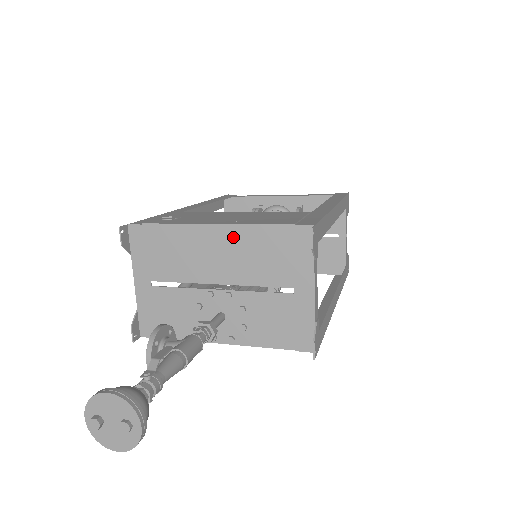
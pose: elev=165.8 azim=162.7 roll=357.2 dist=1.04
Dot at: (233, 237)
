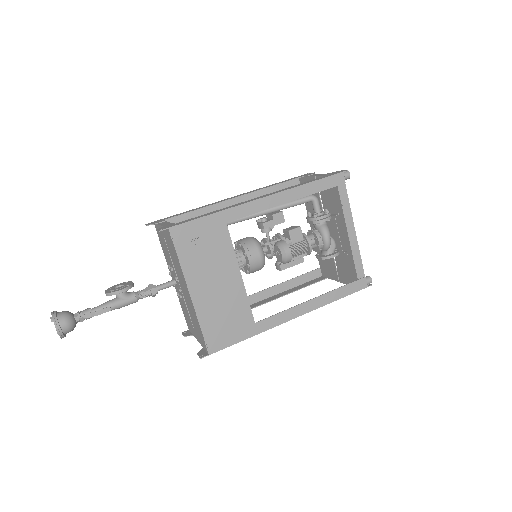
Dot at: (191, 304)
